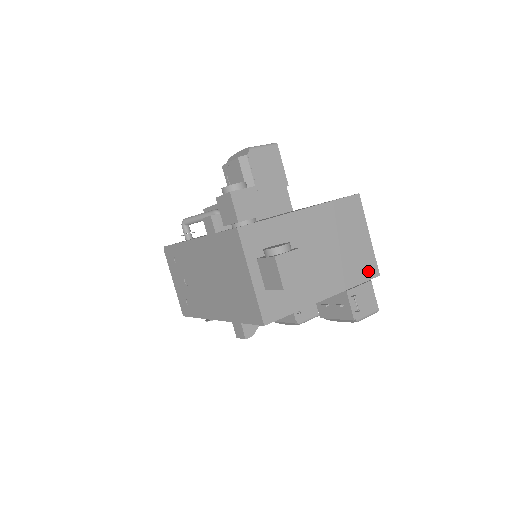
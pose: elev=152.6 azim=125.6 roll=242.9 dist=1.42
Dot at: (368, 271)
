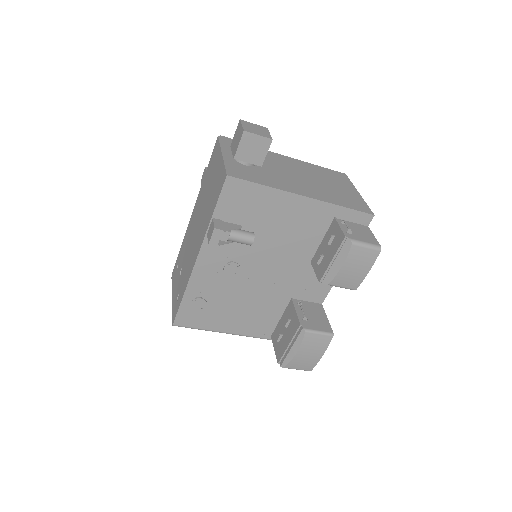
Dot at: (358, 207)
